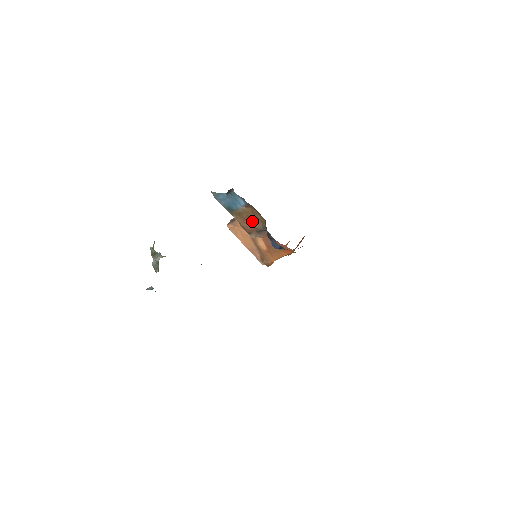
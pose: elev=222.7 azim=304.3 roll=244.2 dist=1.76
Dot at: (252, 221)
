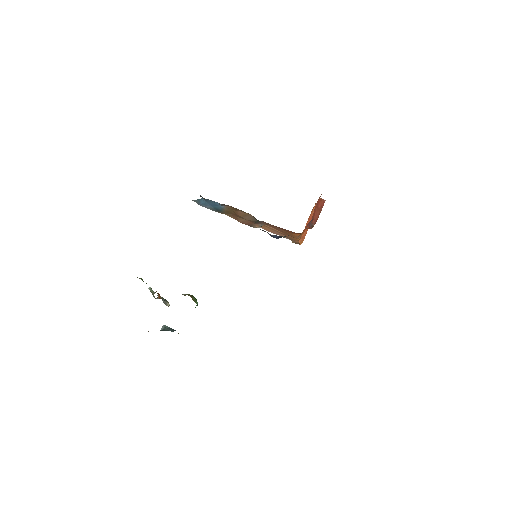
Dot at: (242, 216)
